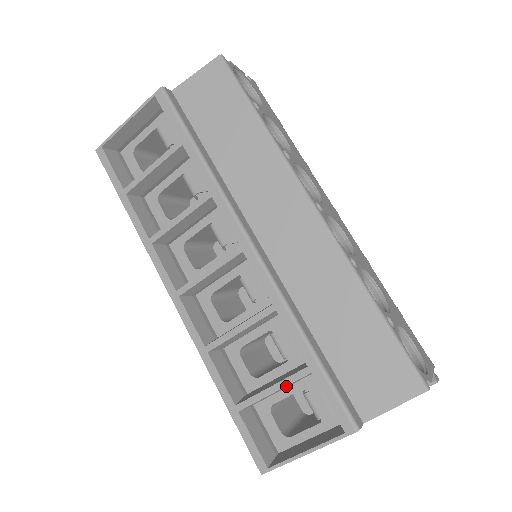
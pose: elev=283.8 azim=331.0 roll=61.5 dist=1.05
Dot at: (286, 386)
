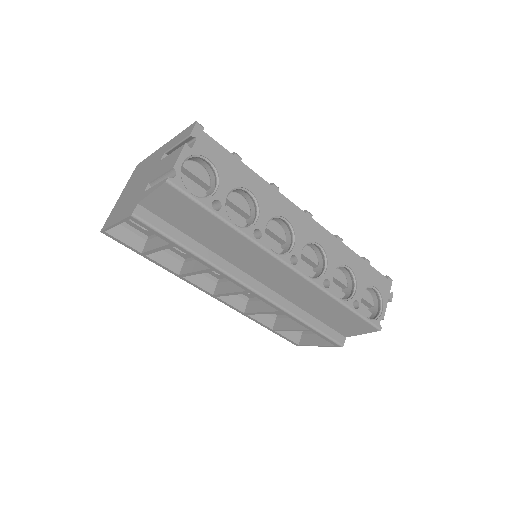
Dot at: occluded
